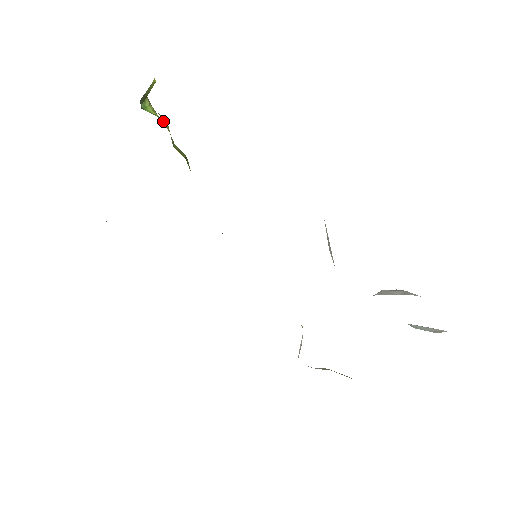
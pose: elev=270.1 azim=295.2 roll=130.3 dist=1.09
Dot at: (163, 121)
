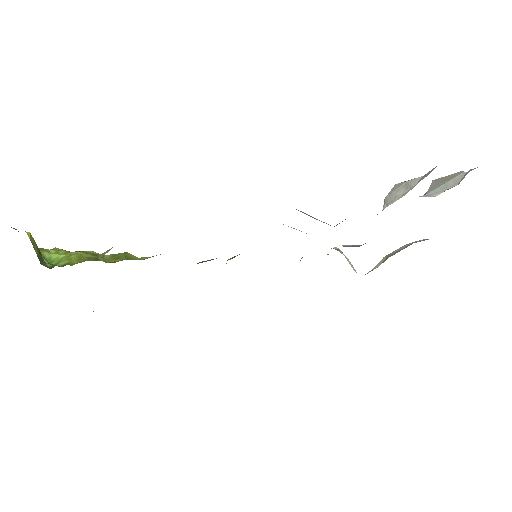
Dot at: (77, 259)
